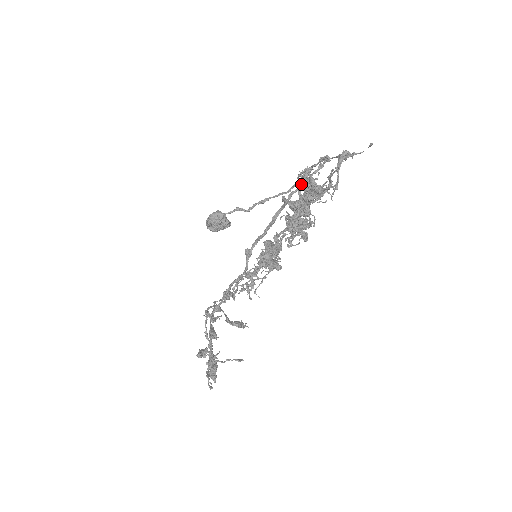
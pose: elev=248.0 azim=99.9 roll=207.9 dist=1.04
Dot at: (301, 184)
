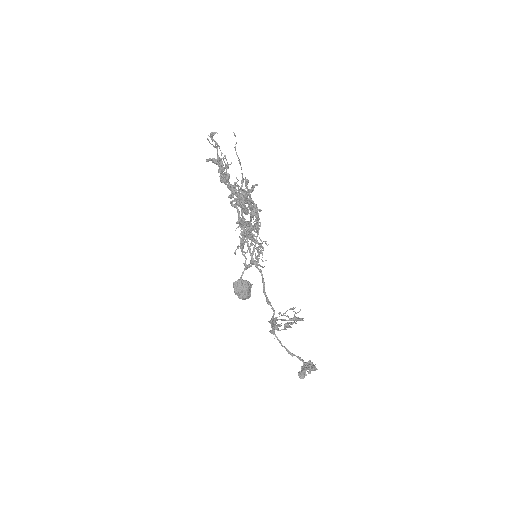
Dot at: occluded
